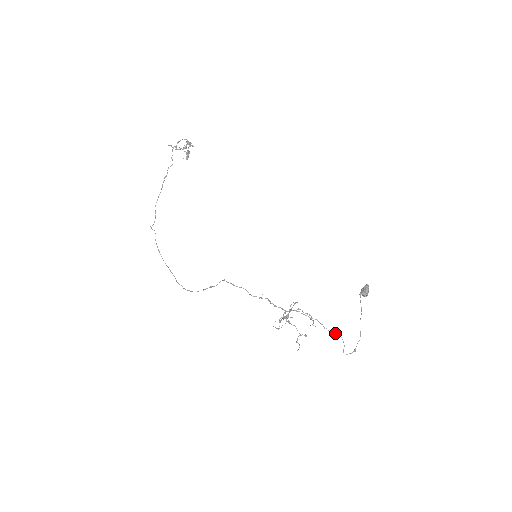
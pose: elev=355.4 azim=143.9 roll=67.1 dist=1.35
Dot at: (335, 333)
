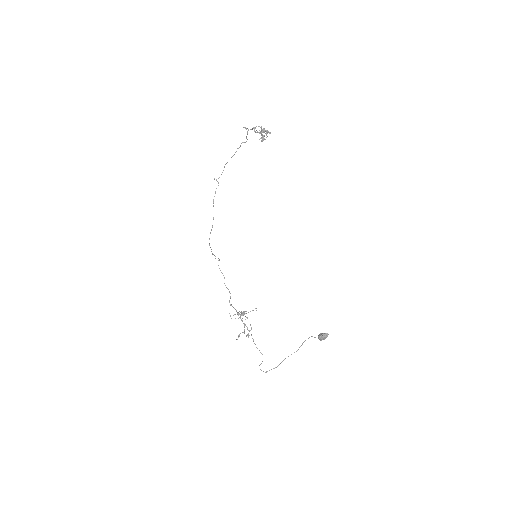
Dot at: occluded
